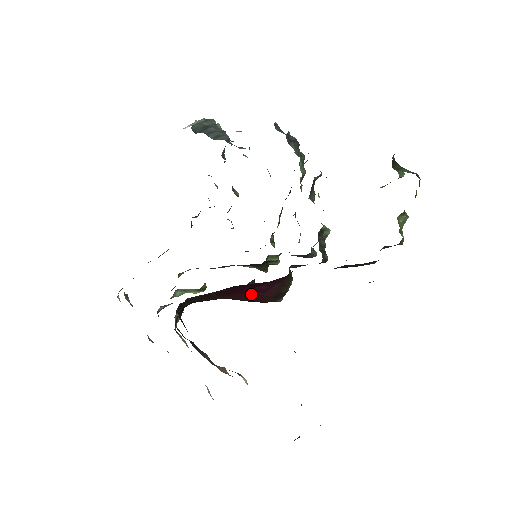
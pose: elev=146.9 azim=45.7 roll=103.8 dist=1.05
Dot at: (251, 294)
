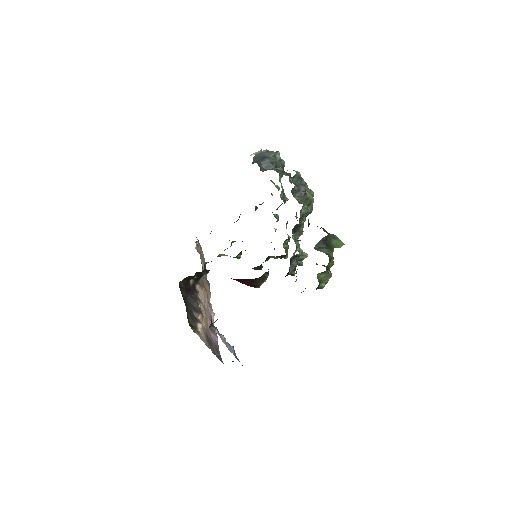
Dot at: (236, 280)
